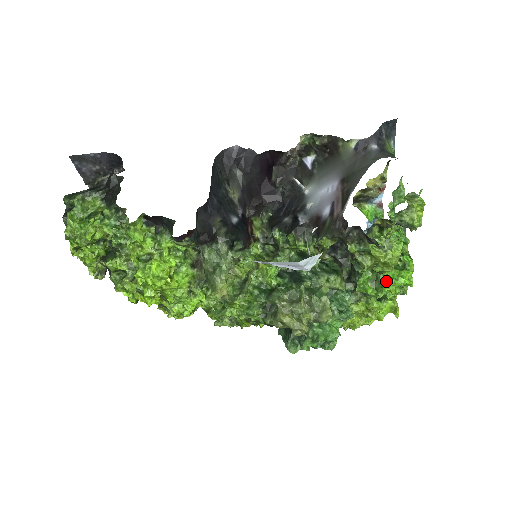
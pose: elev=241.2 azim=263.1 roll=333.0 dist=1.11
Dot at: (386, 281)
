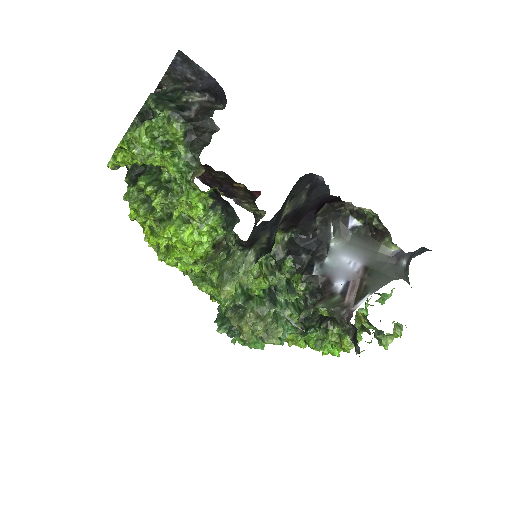
Dot at: (326, 344)
